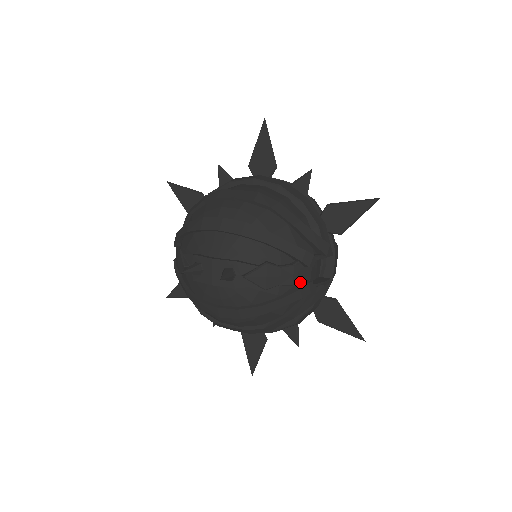
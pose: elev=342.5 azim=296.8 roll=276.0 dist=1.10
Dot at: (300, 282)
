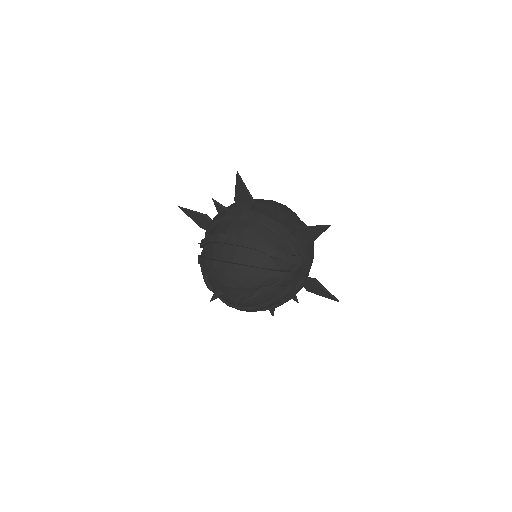
Dot at: (286, 288)
